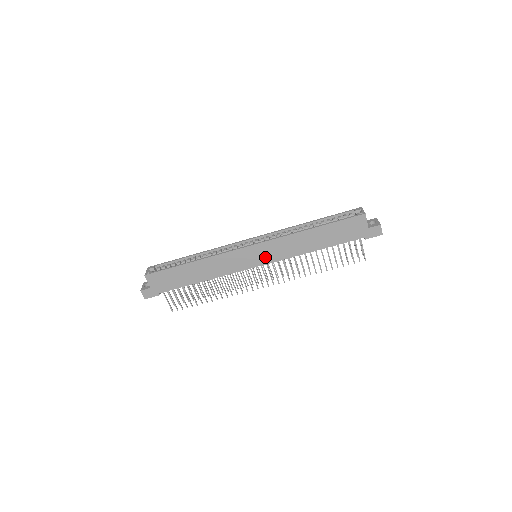
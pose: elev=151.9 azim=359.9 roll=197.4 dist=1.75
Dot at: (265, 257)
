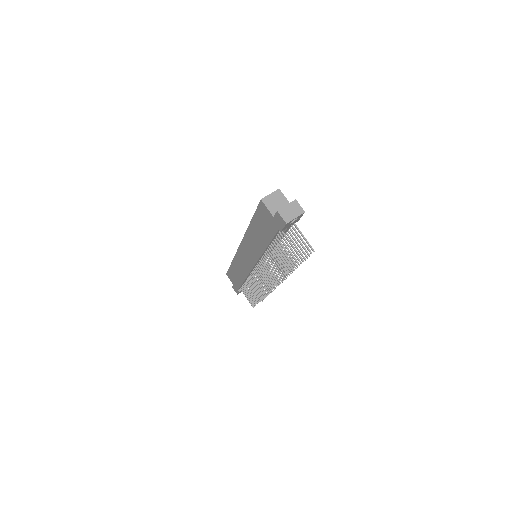
Dot at: (251, 257)
